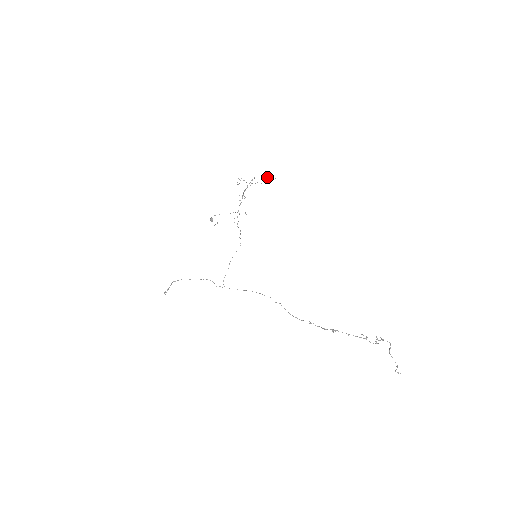
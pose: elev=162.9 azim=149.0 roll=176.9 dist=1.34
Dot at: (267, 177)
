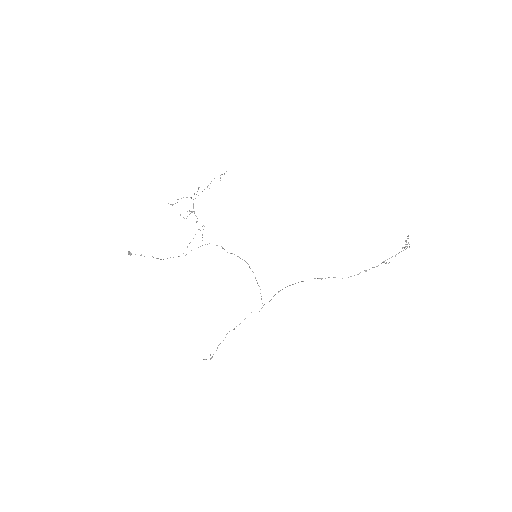
Dot at: (214, 178)
